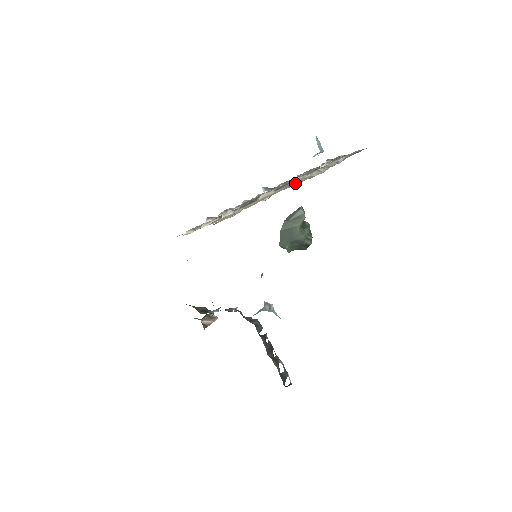
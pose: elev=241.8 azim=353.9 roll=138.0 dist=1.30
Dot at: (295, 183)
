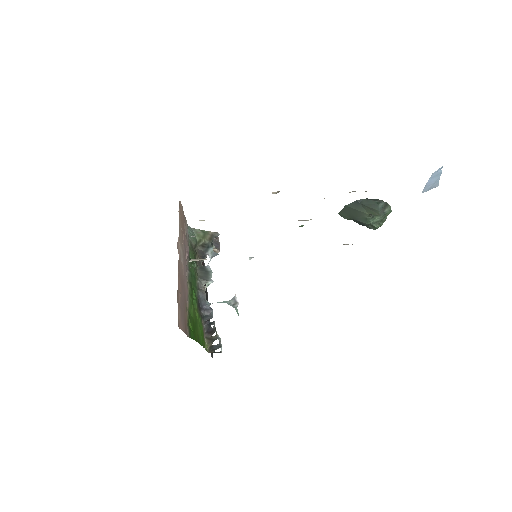
Dot at: occluded
